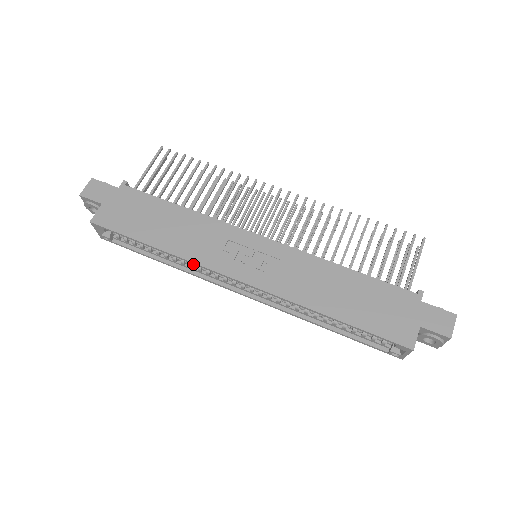
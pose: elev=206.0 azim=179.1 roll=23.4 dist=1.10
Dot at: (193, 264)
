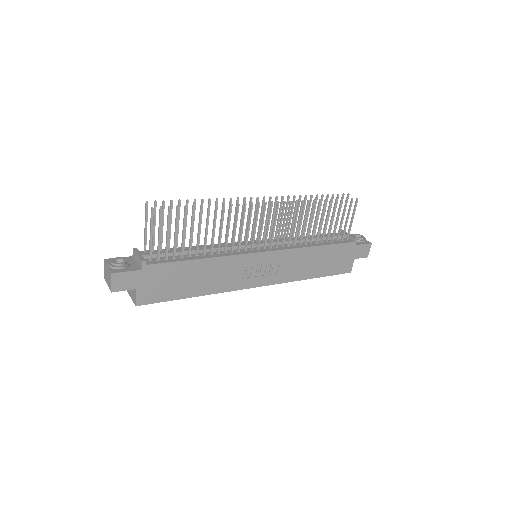
Dot at: occluded
